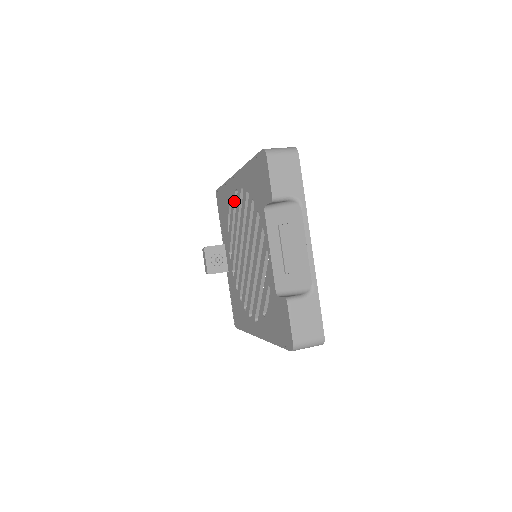
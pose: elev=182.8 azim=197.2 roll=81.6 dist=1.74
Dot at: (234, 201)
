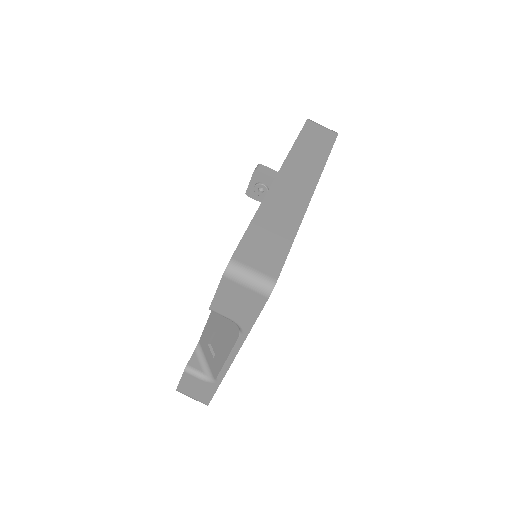
Dot at: occluded
